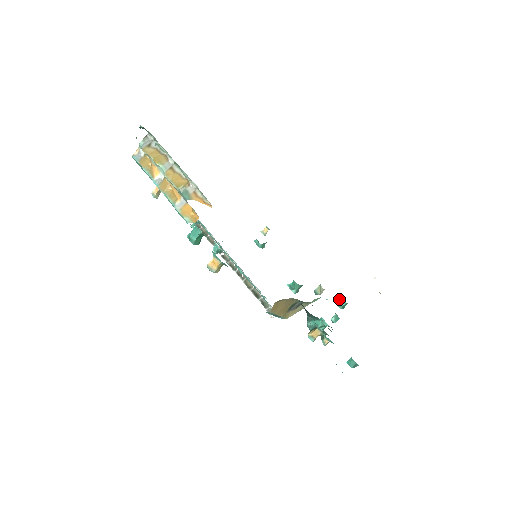
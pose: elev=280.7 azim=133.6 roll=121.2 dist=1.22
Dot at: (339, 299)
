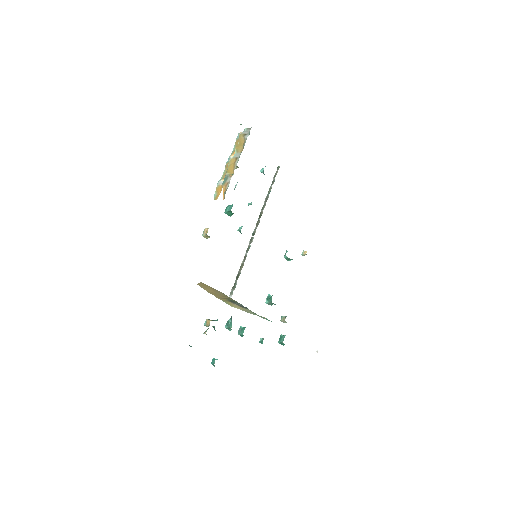
Dot at: (284, 336)
